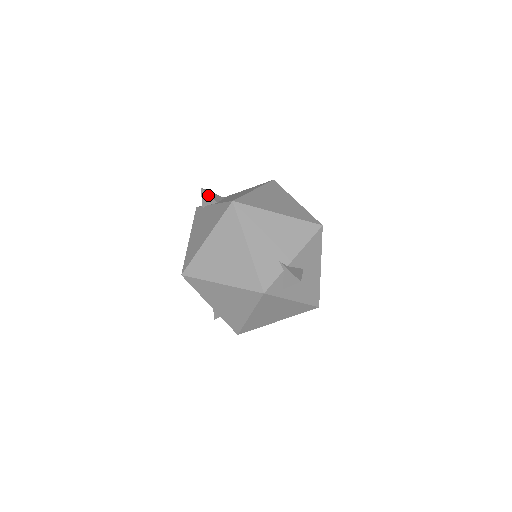
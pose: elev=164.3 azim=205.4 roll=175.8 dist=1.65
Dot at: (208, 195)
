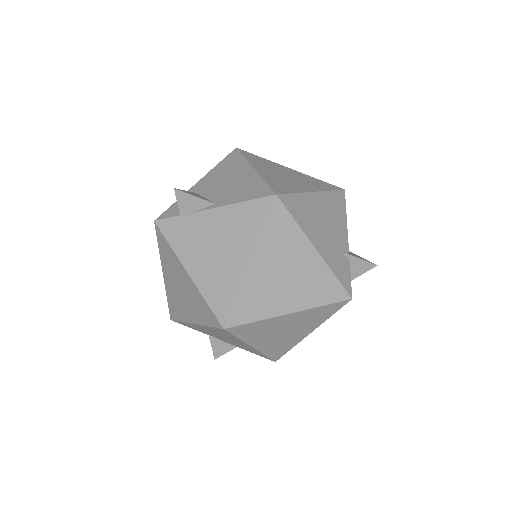
Dot at: (194, 197)
